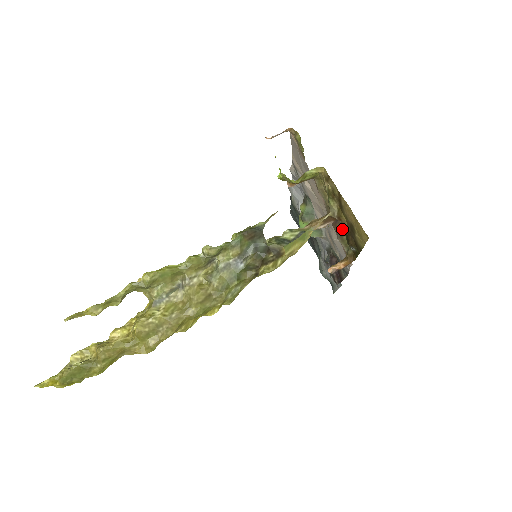
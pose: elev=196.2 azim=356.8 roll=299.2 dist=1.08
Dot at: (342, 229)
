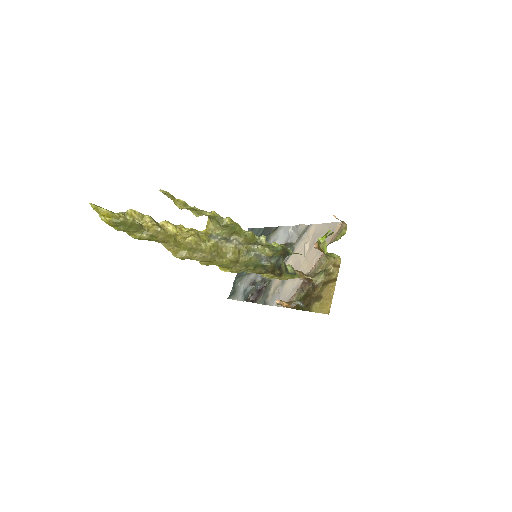
Dot at: (307, 290)
